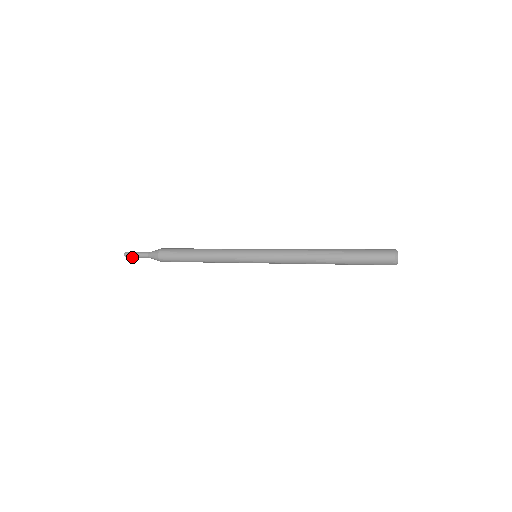
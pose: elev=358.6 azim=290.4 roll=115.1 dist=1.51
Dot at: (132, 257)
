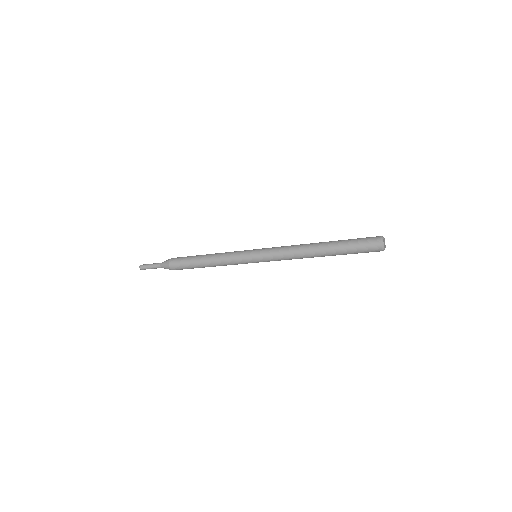
Dot at: (146, 268)
